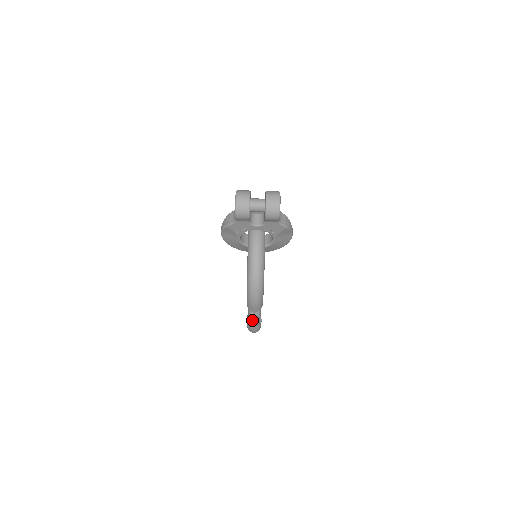
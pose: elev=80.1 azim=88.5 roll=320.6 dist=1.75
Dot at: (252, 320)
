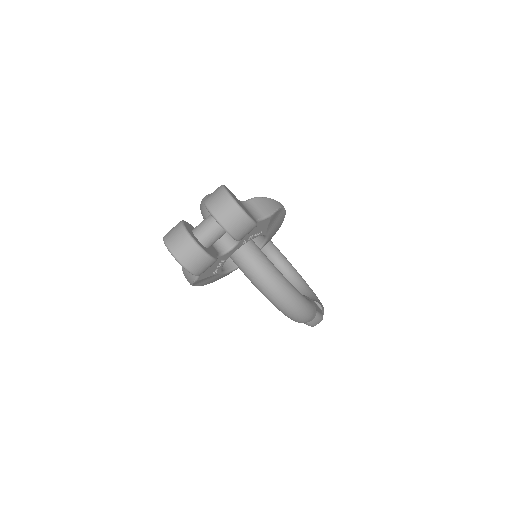
Dot at: (314, 325)
